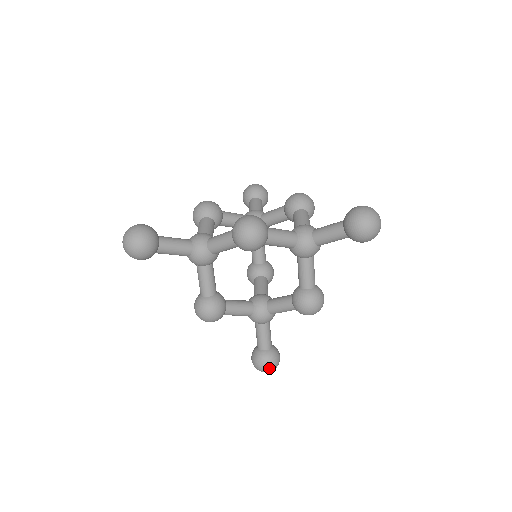
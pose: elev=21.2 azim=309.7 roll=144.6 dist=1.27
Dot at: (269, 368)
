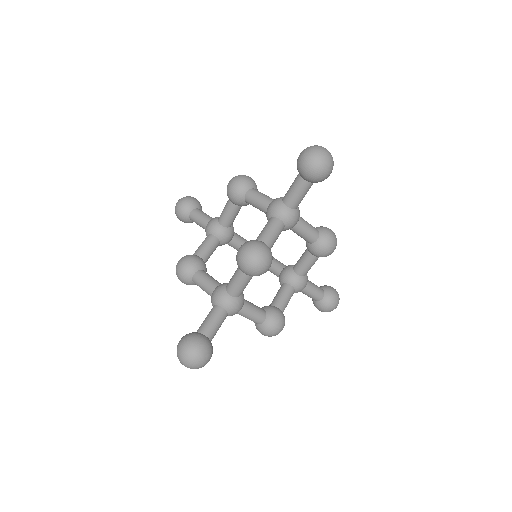
Dot at: (184, 344)
